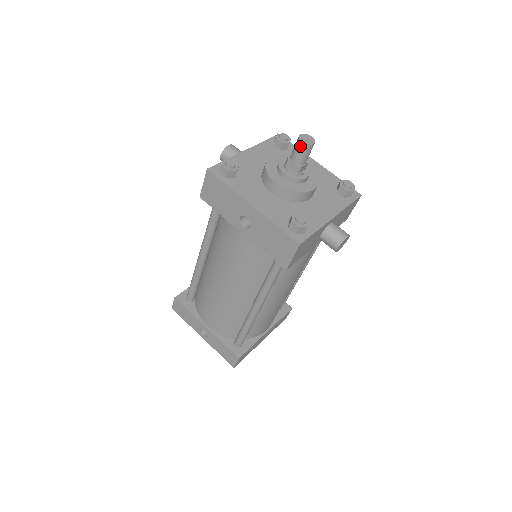
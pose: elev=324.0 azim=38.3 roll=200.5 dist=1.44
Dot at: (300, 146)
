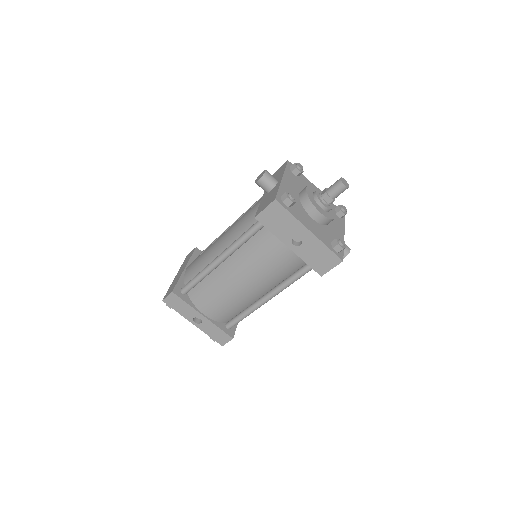
Dot at: (341, 188)
